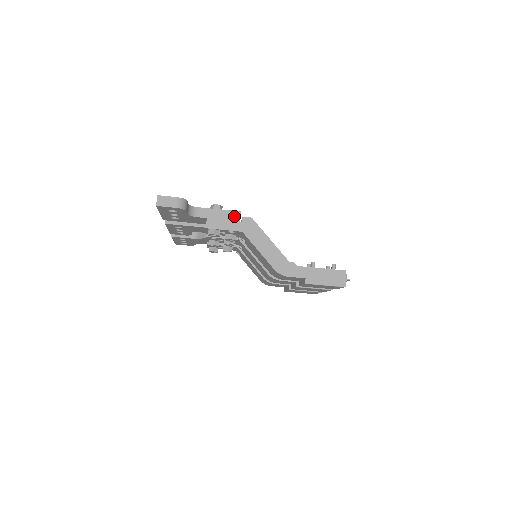
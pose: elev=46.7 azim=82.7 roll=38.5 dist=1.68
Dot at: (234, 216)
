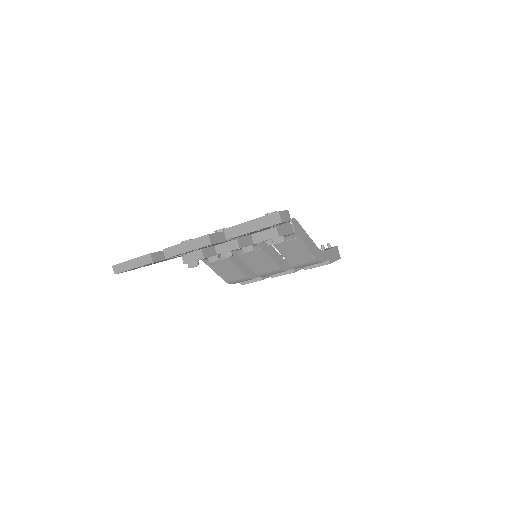
Dot at: occluded
